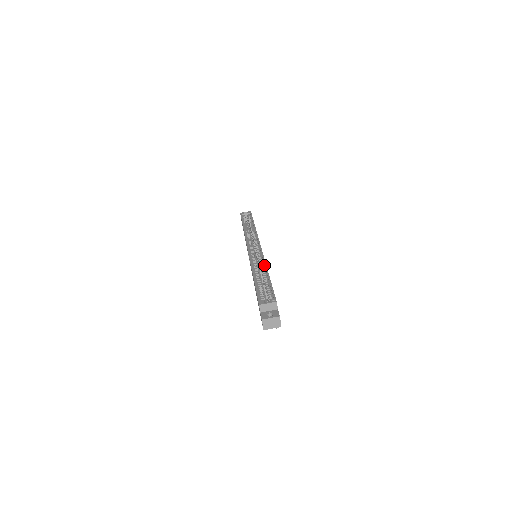
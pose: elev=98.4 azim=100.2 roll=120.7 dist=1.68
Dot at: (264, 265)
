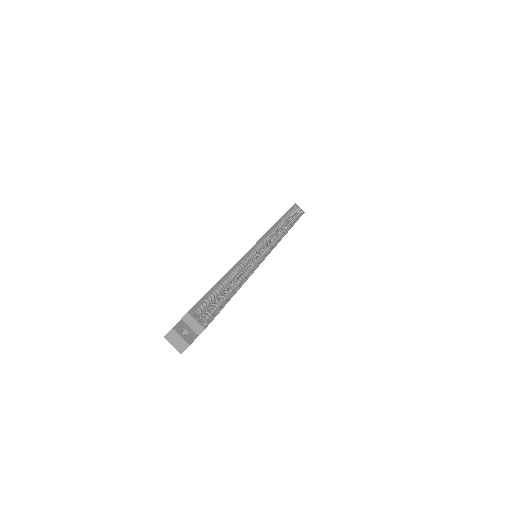
Dot at: (247, 276)
